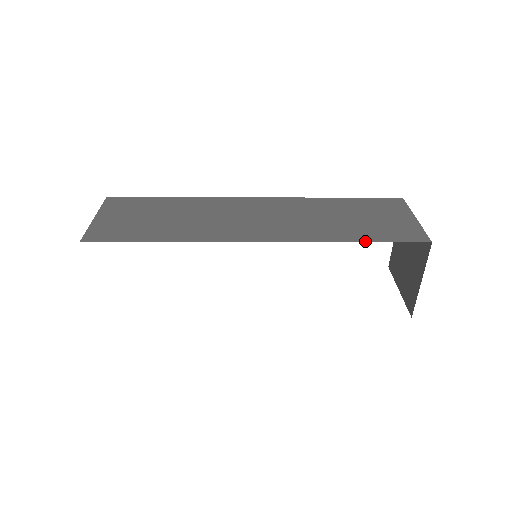
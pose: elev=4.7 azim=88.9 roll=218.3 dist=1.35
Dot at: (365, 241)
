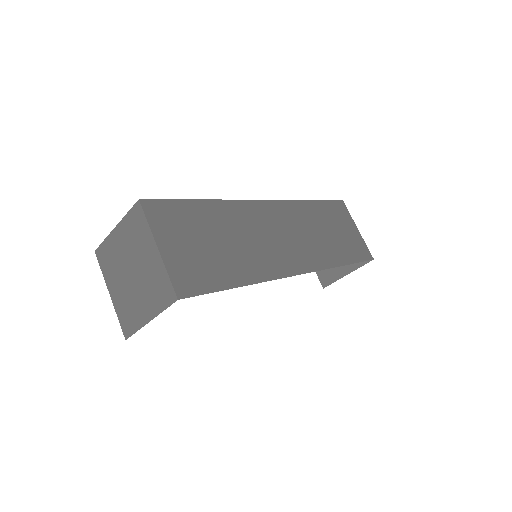
Dot at: (350, 263)
